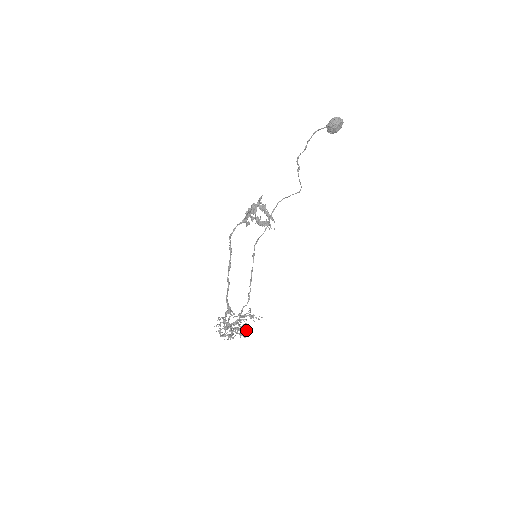
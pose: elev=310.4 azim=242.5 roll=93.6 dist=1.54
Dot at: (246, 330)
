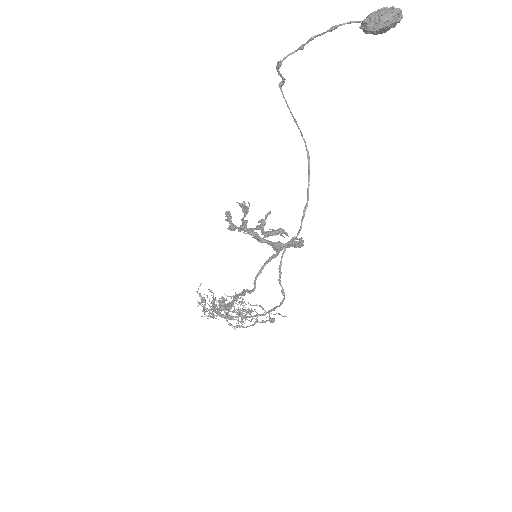
Dot at: occluded
